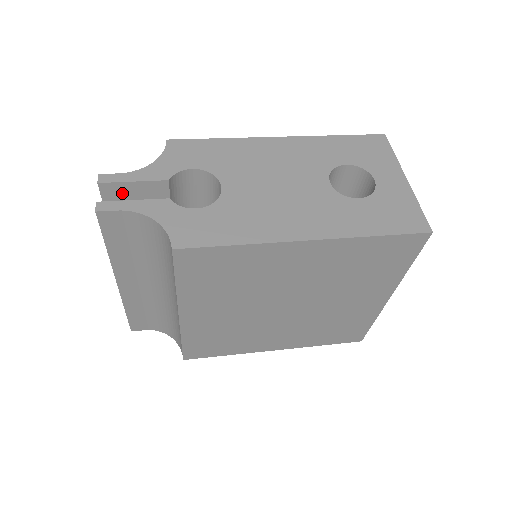
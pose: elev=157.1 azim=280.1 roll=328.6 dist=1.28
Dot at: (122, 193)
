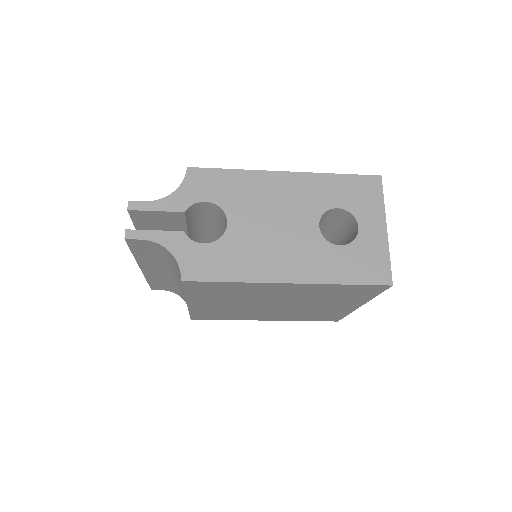
Dot at: (147, 216)
